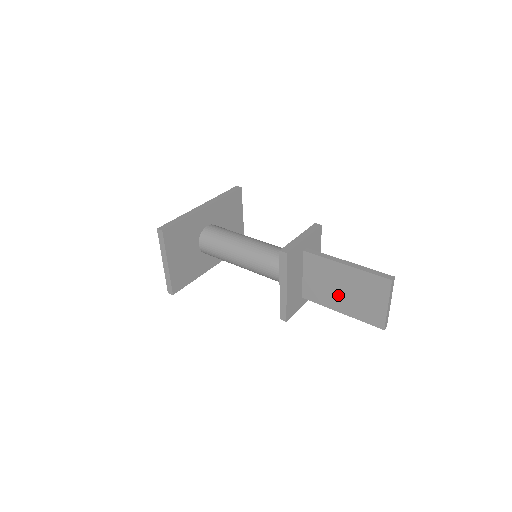
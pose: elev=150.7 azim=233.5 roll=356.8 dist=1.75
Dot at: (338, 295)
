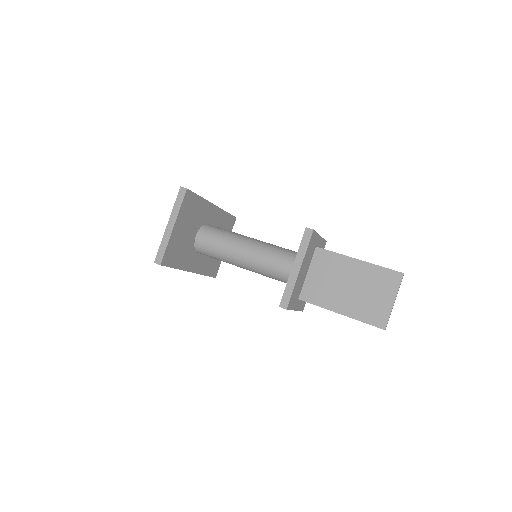
Dot at: (342, 293)
